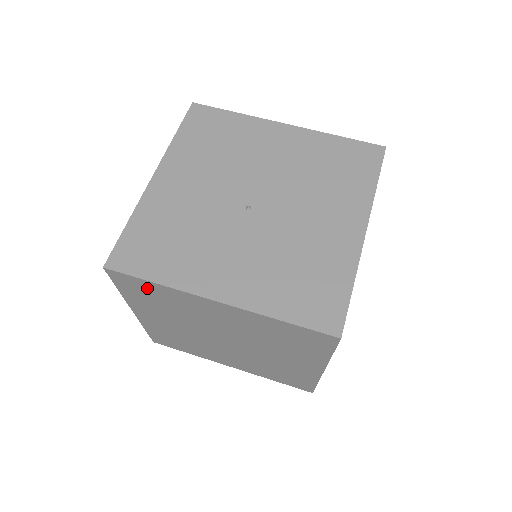
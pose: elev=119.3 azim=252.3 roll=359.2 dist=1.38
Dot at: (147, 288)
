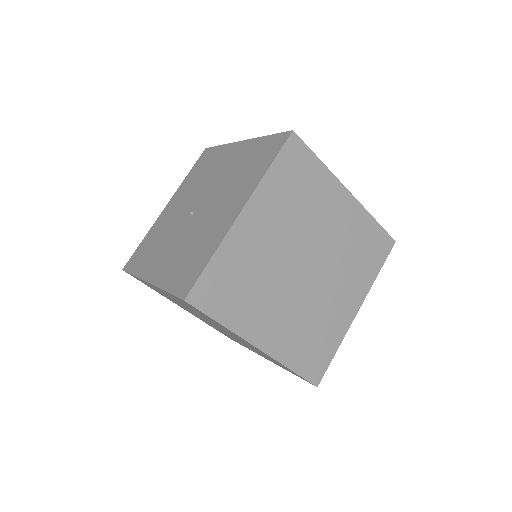
Dot at: (142, 281)
